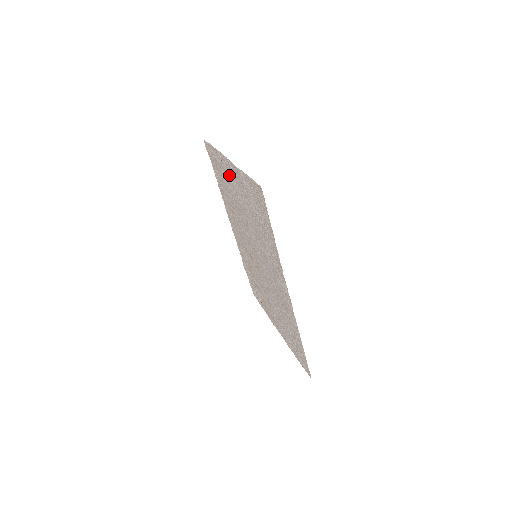
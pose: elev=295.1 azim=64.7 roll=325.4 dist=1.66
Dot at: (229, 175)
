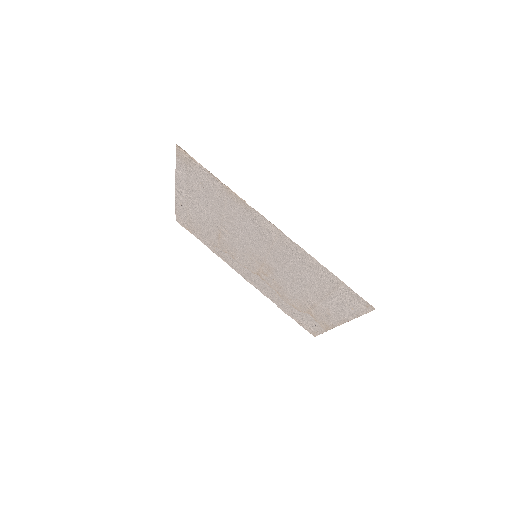
Dot at: (190, 206)
